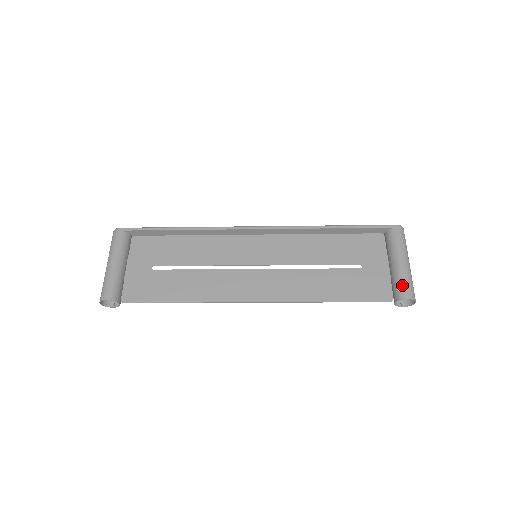
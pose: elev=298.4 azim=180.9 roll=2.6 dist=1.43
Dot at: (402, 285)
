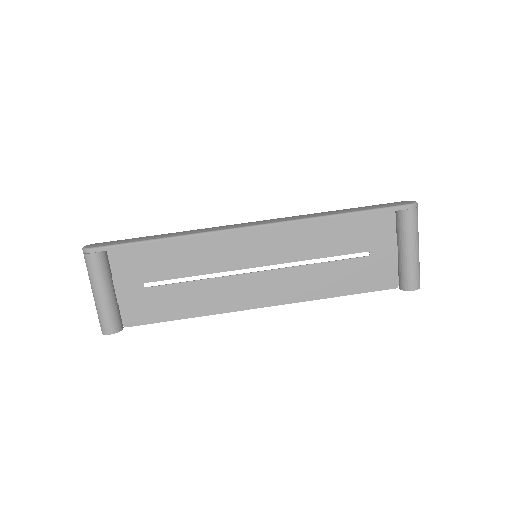
Dot at: (410, 277)
